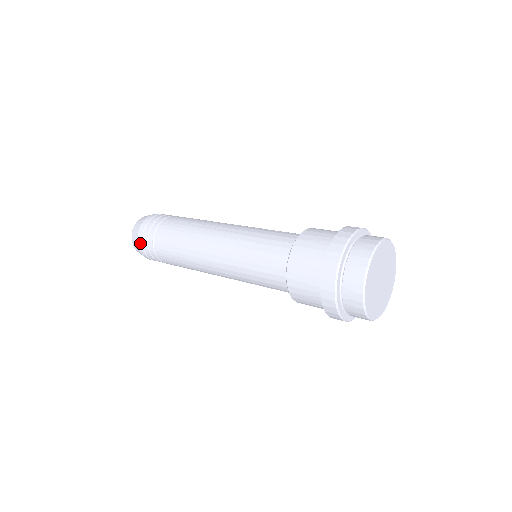
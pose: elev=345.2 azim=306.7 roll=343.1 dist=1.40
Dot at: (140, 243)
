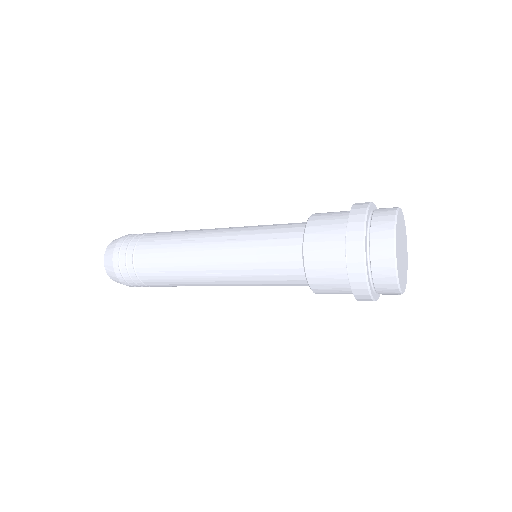
Dot at: (119, 275)
